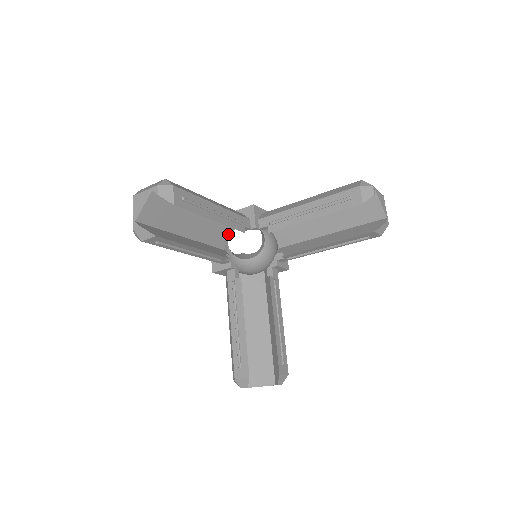
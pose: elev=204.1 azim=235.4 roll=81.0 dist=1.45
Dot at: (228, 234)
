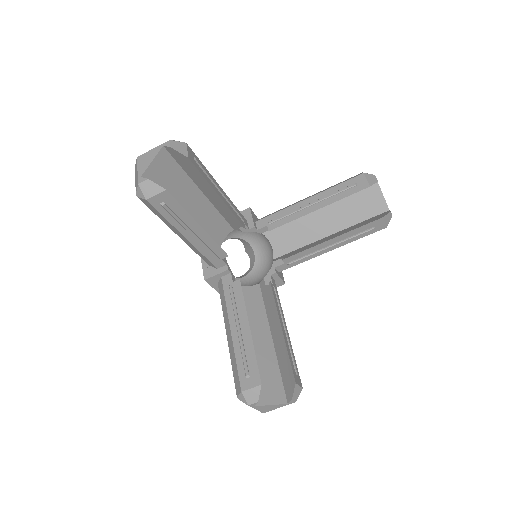
Dot at: (223, 236)
